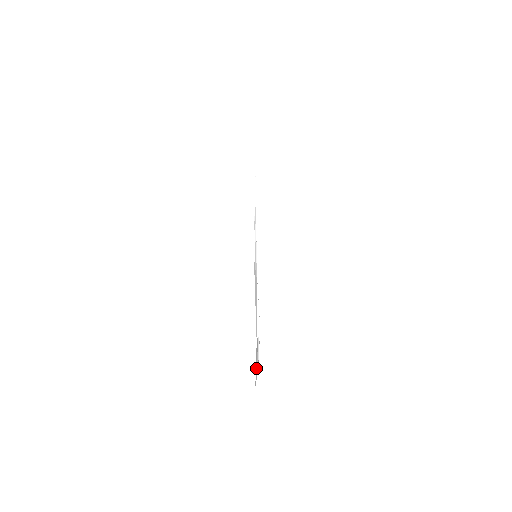
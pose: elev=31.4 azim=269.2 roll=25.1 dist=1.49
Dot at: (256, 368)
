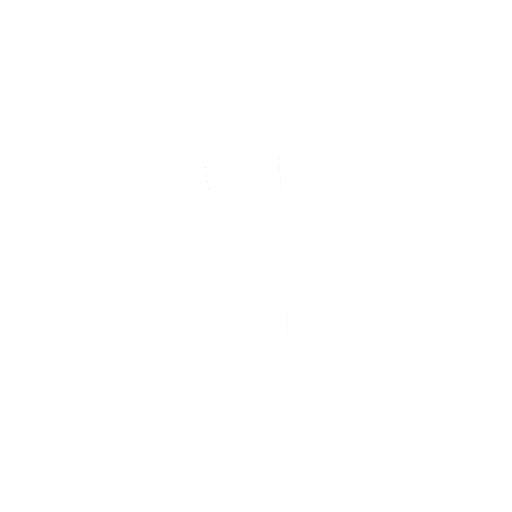
Dot at: occluded
